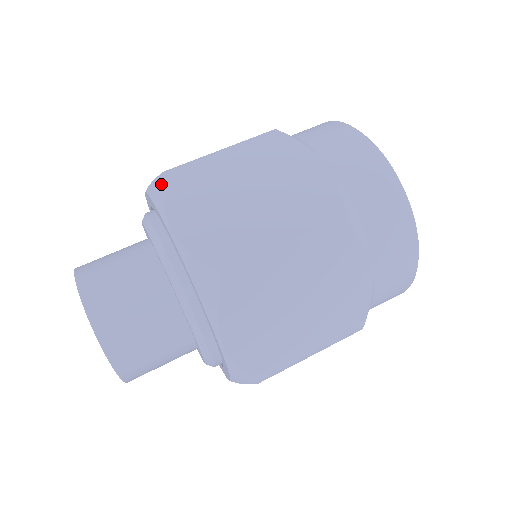
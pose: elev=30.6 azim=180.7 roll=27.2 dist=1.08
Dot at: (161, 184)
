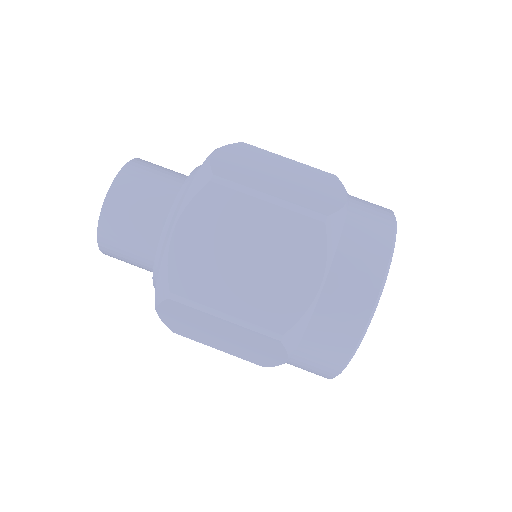
Dot at: (235, 143)
